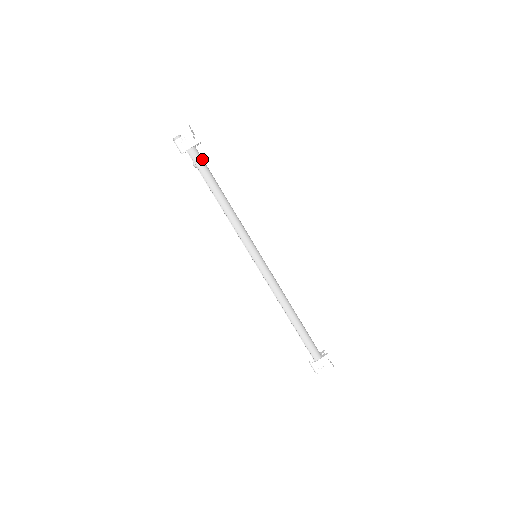
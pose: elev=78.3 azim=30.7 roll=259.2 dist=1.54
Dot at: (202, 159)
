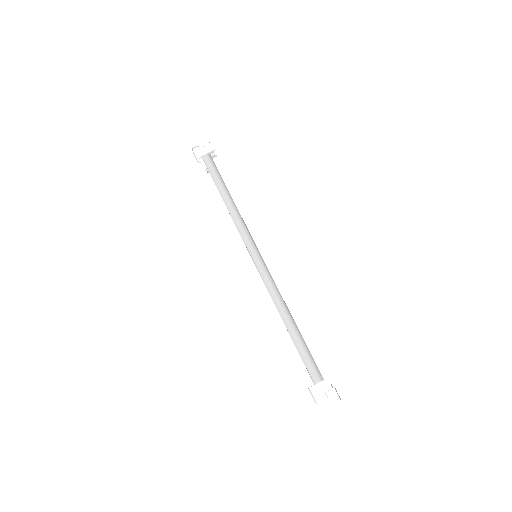
Dot at: (214, 165)
